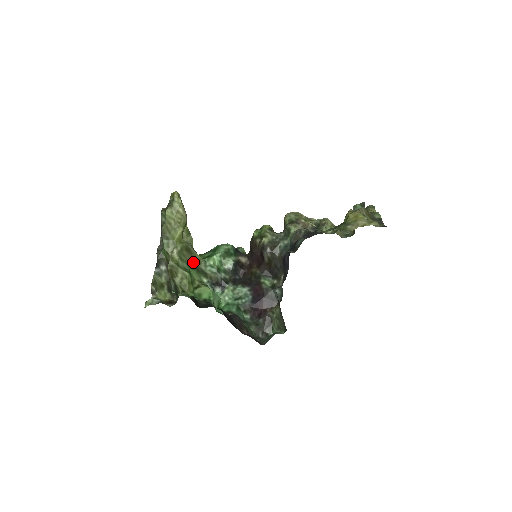
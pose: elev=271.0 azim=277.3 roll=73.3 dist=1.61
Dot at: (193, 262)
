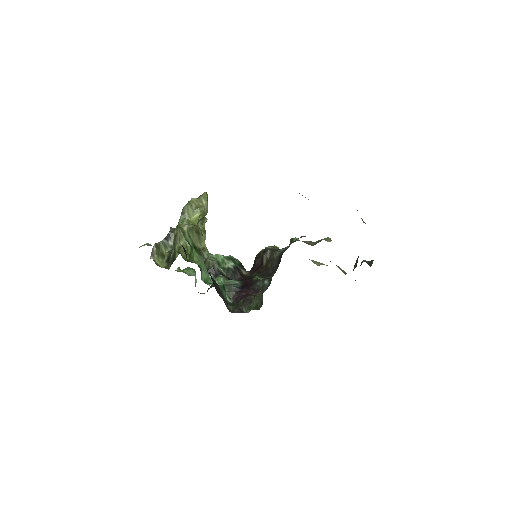
Dot at: (198, 246)
